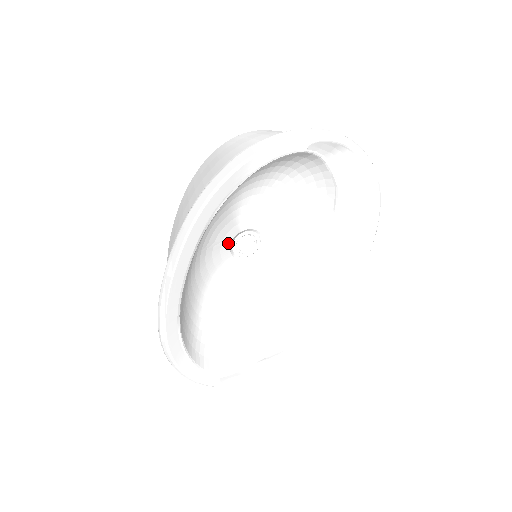
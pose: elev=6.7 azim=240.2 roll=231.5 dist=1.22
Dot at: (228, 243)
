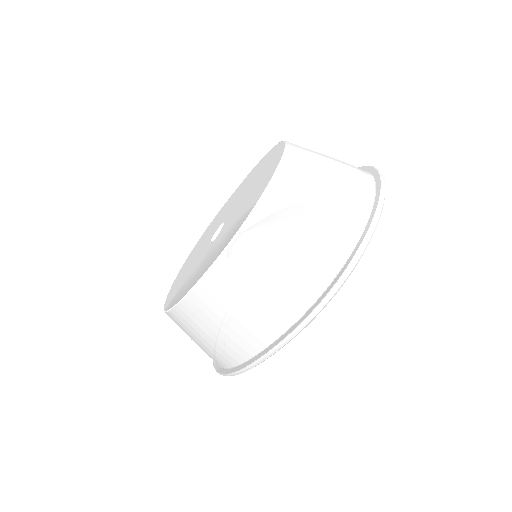
Dot at: occluded
